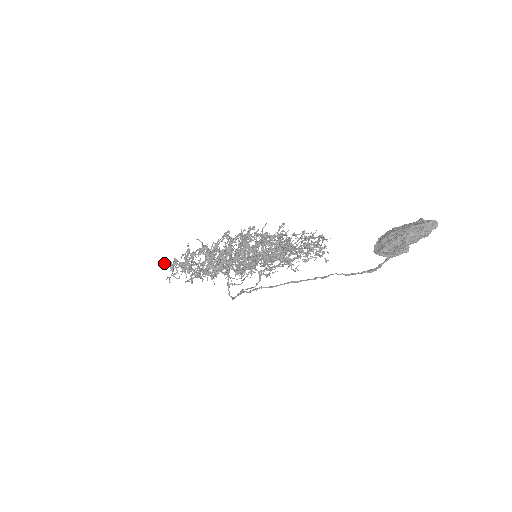
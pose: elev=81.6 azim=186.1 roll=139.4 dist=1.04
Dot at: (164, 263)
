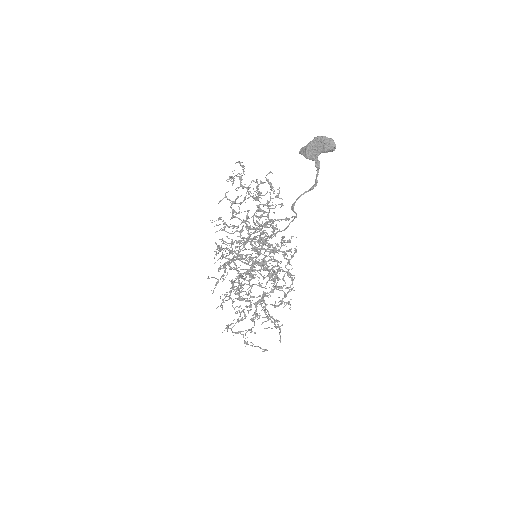
Dot at: occluded
